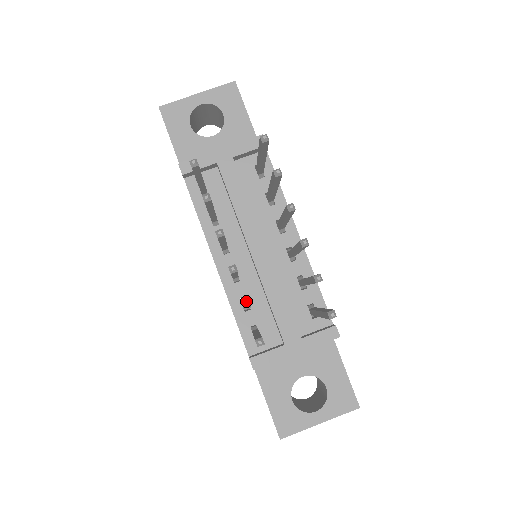
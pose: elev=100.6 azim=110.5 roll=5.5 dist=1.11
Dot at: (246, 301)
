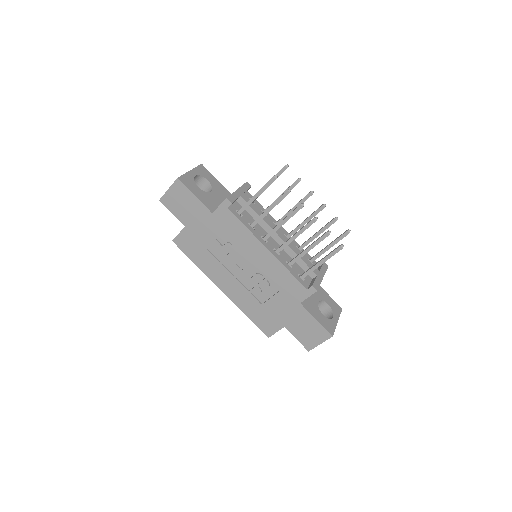
Dot at: (328, 231)
